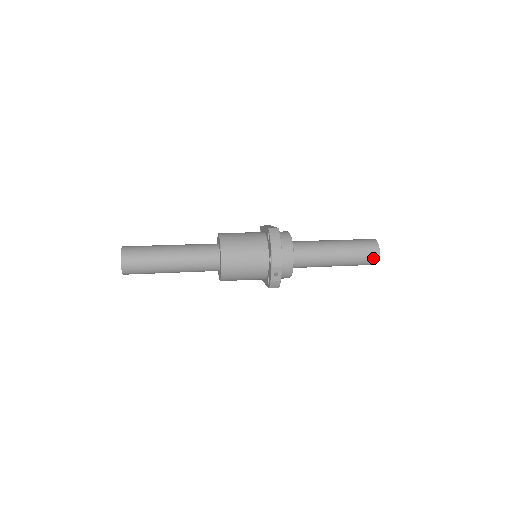
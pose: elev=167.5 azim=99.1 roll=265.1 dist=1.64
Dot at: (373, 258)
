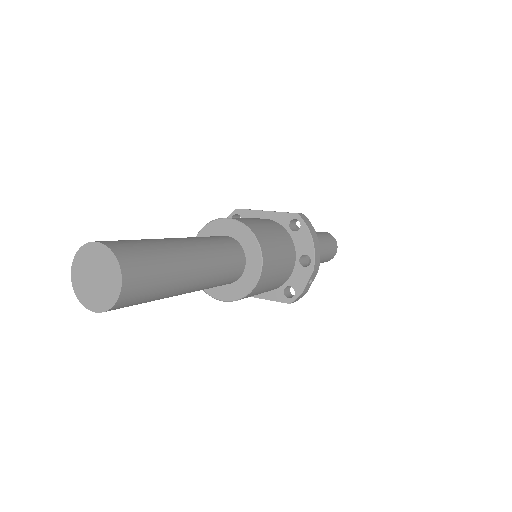
Dot at: (333, 254)
